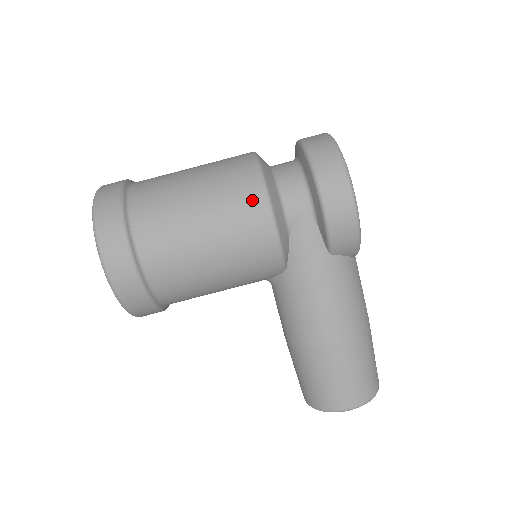
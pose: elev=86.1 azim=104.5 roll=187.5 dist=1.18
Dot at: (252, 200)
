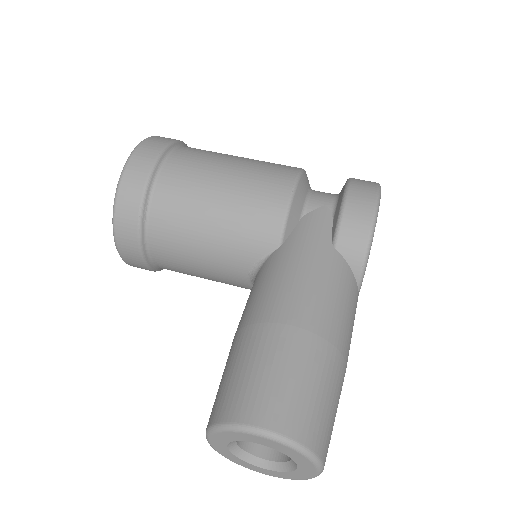
Dot at: (286, 169)
